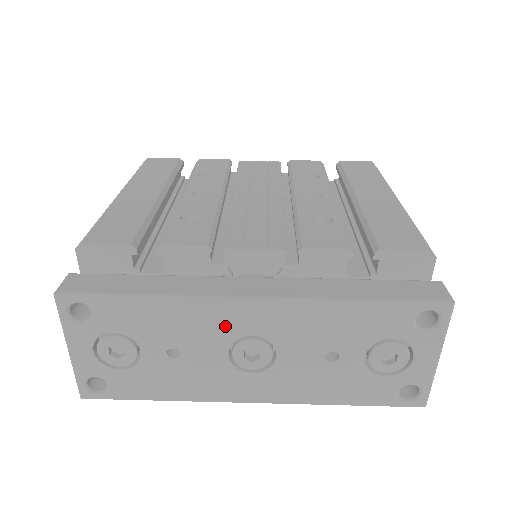
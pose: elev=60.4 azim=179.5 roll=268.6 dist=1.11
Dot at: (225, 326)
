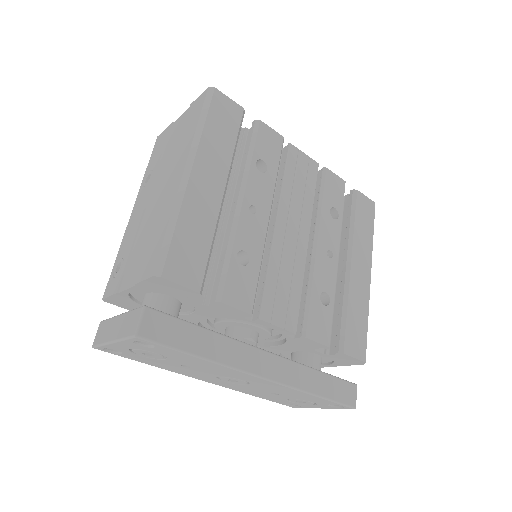
Dot at: (233, 375)
